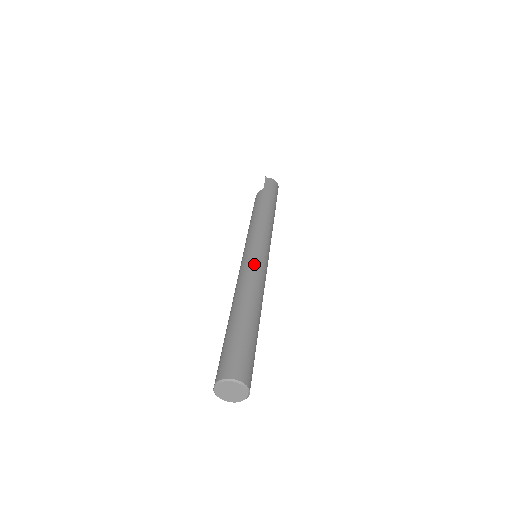
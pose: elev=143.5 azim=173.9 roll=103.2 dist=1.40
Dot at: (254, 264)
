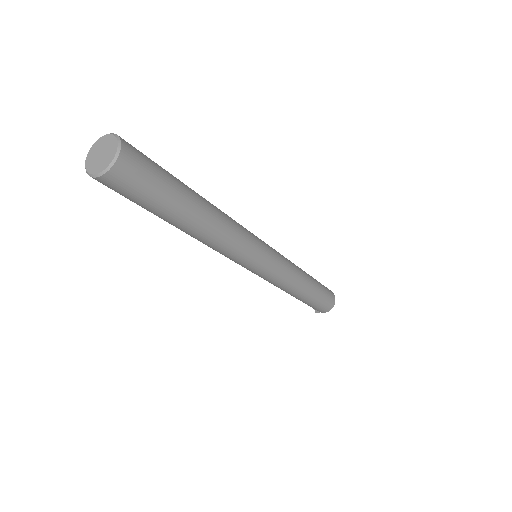
Dot at: (245, 228)
